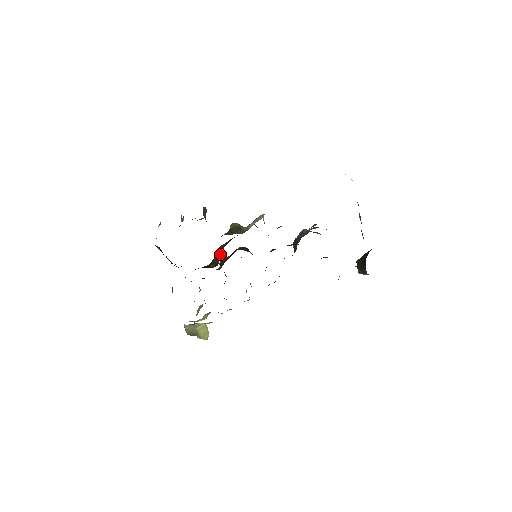
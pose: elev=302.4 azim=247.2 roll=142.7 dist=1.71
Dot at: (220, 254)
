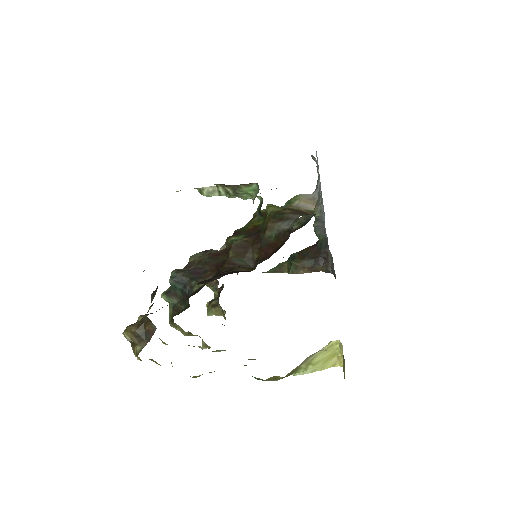
Dot at: (250, 251)
